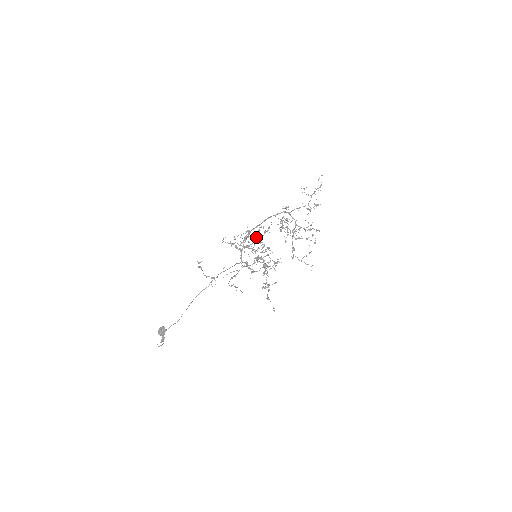
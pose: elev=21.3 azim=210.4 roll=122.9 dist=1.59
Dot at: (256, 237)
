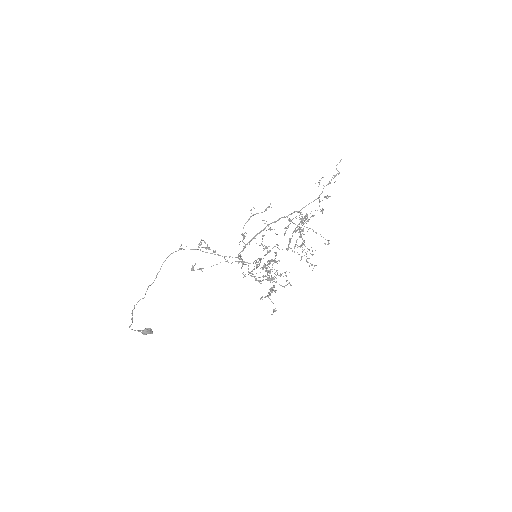
Dot at: occluded
